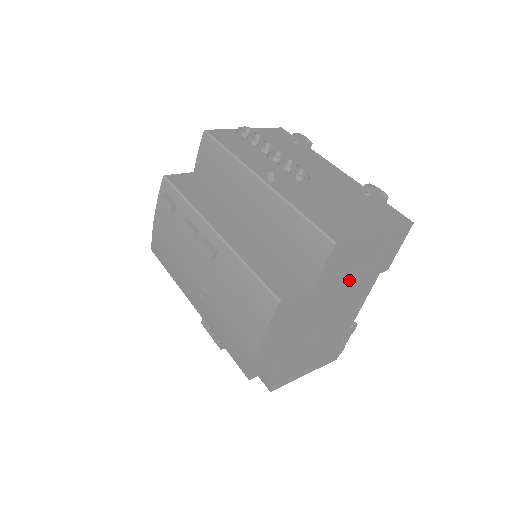
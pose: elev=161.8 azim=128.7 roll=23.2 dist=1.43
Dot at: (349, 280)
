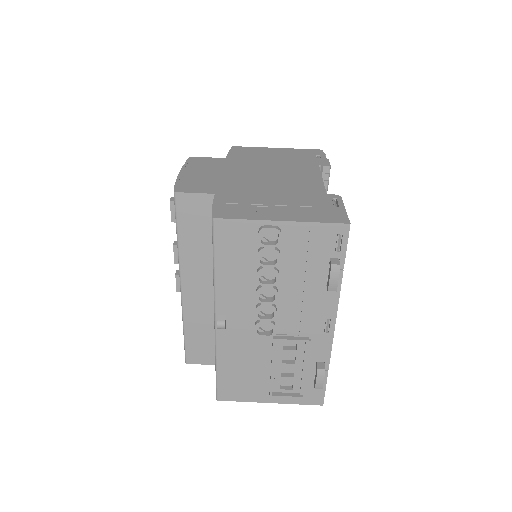
Dot at: occluded
